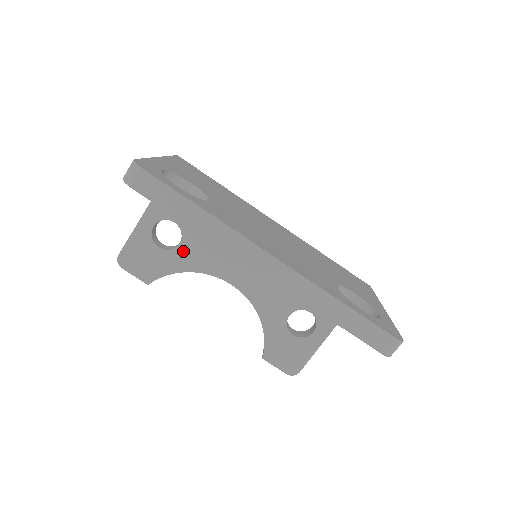
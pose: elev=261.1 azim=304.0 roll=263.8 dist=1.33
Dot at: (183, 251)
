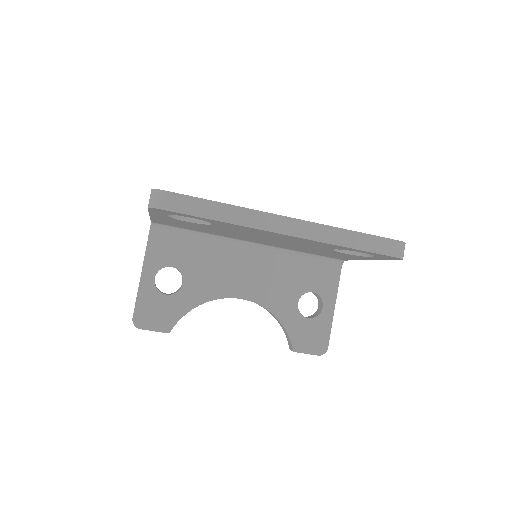
Dot at: (189, 288)
